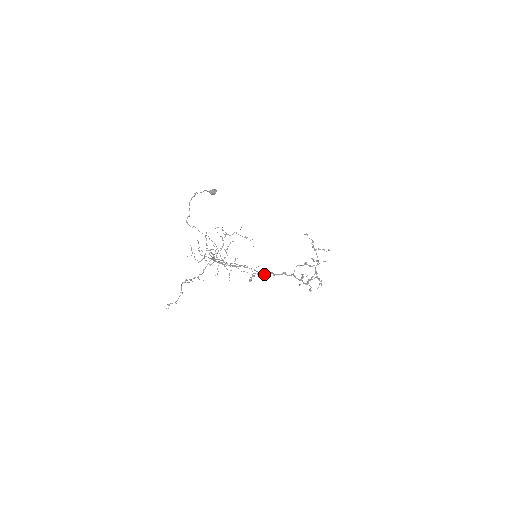
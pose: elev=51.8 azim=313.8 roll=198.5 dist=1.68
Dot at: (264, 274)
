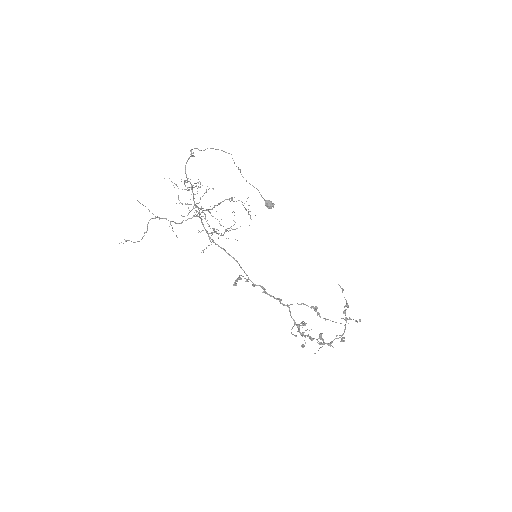
Dot at: occluded
